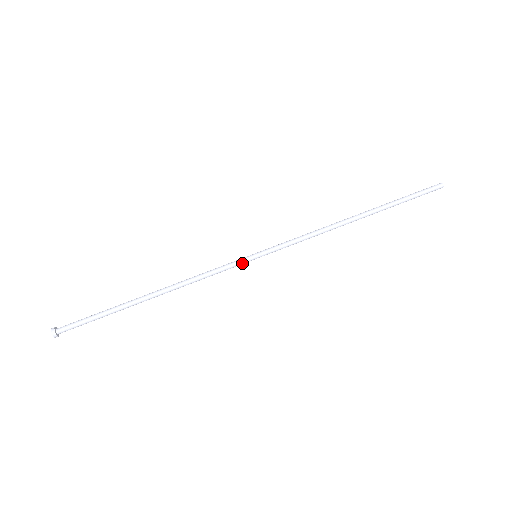
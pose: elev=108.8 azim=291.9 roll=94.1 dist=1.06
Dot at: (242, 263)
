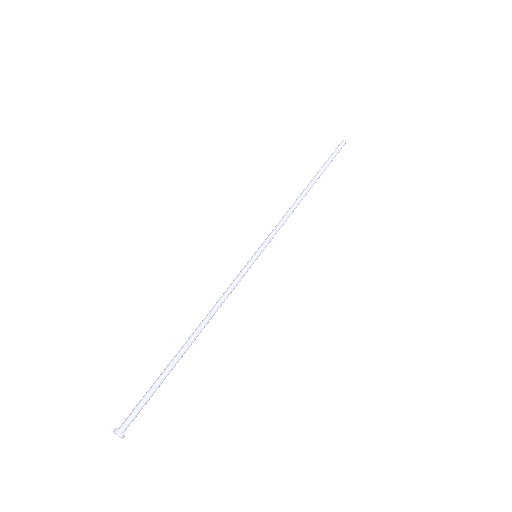
Dot at: (249, 268)
